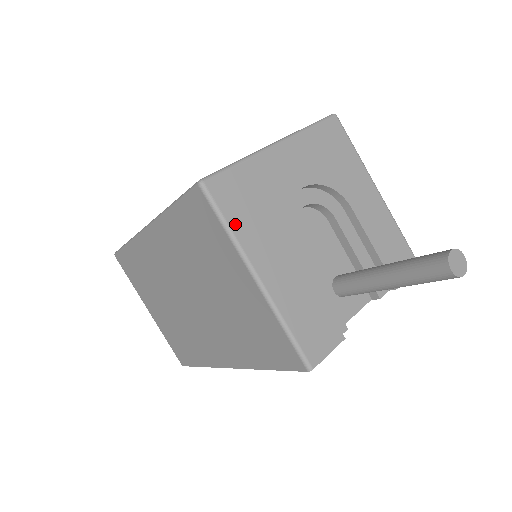
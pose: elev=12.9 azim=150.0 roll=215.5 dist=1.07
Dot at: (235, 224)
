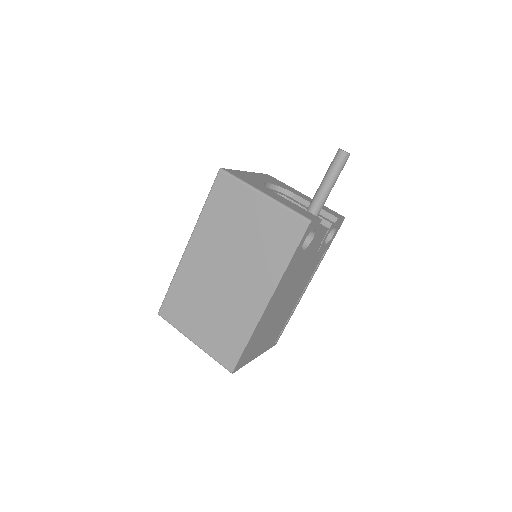
Dot at: (243, 180)
